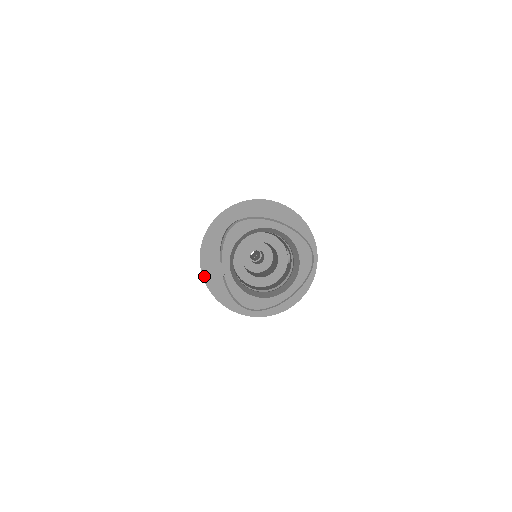
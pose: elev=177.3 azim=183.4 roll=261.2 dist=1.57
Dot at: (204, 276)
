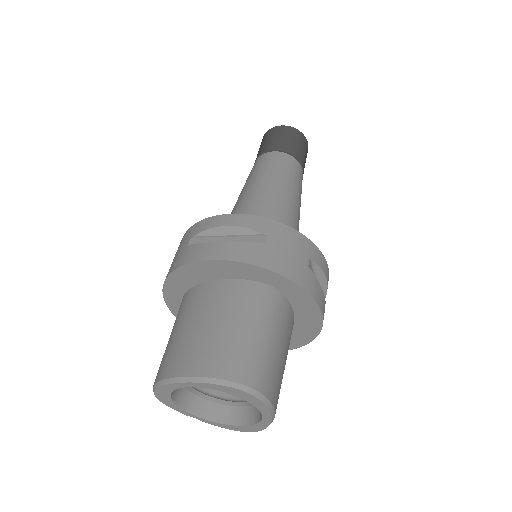
Dot at: occluded
